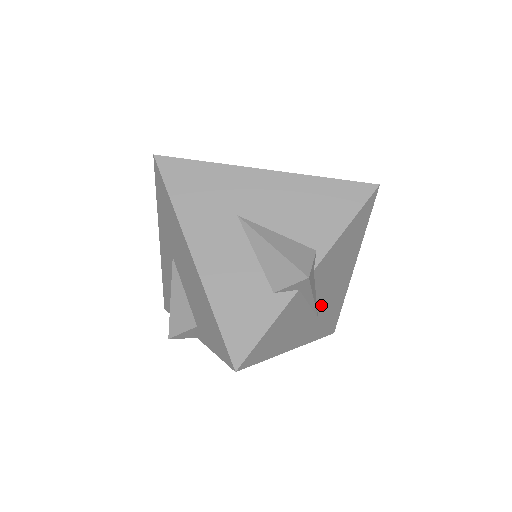
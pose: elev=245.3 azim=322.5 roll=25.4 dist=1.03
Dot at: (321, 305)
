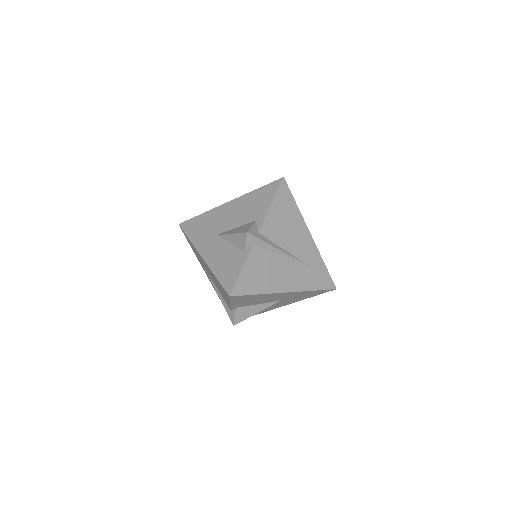
Dot at: occluded
